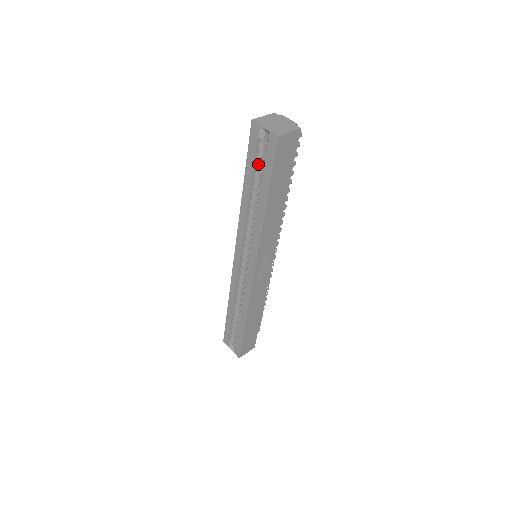
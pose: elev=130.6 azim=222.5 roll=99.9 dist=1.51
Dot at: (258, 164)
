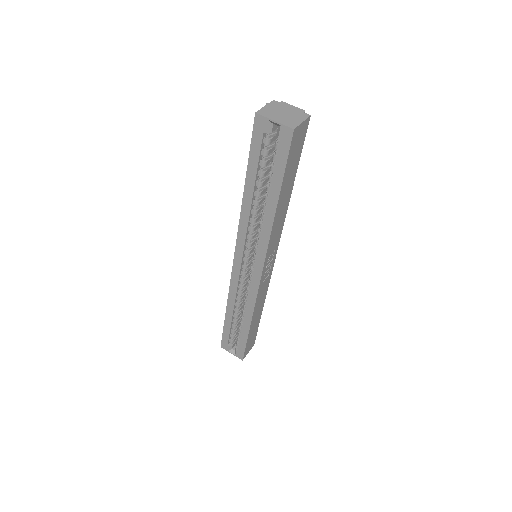
Dot at: (264, 161)
